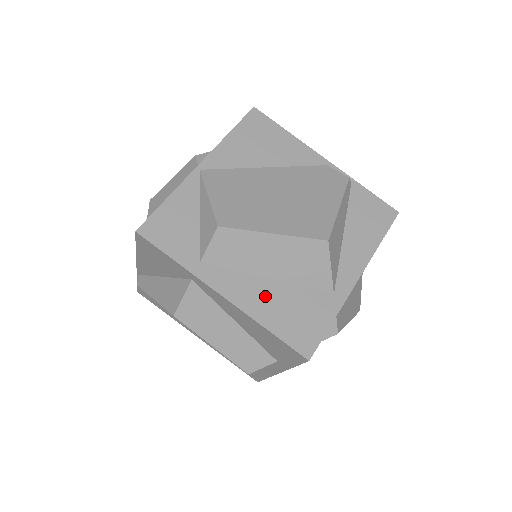
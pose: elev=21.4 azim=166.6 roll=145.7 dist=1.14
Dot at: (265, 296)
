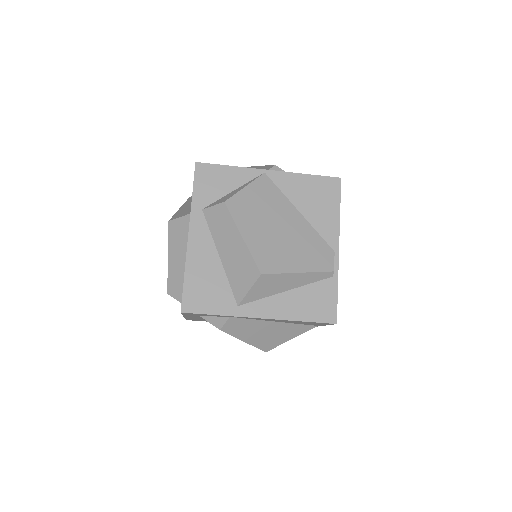
Dot at: (206, 261)
